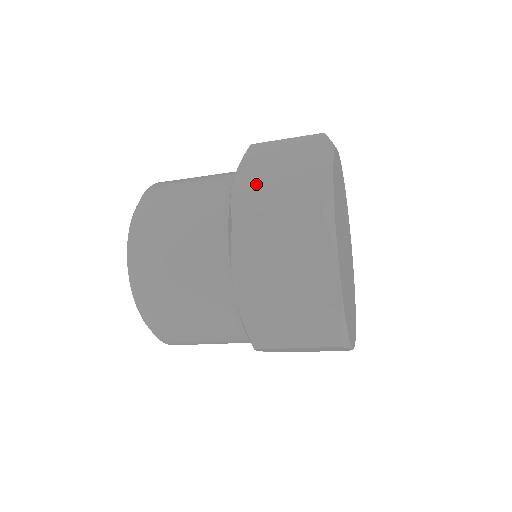
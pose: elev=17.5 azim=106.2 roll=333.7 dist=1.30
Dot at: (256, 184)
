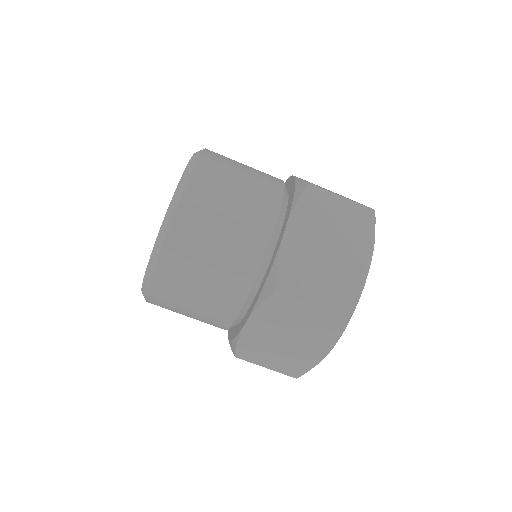
Dot at: occluded
